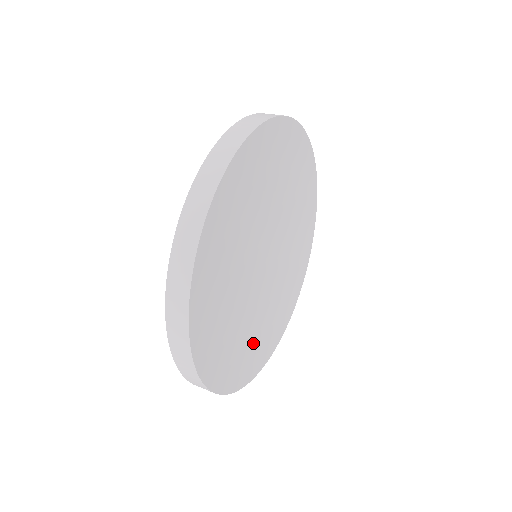
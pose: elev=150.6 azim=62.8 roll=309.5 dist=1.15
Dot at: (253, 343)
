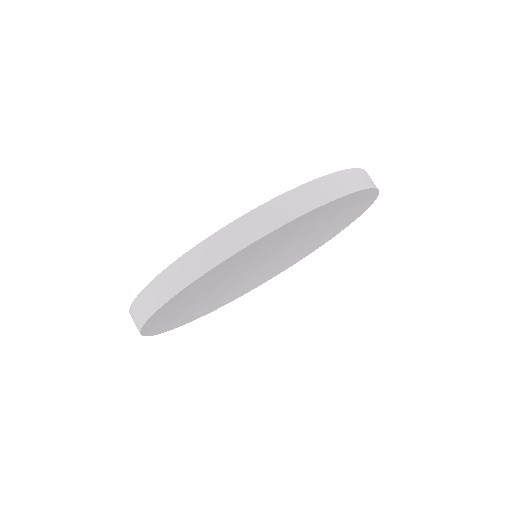
Dot at: (264, 276)
